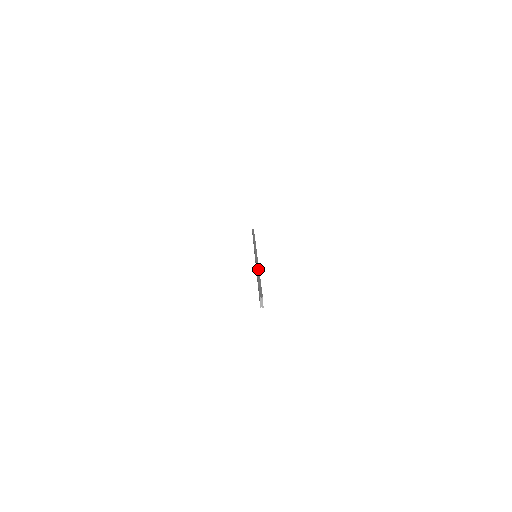
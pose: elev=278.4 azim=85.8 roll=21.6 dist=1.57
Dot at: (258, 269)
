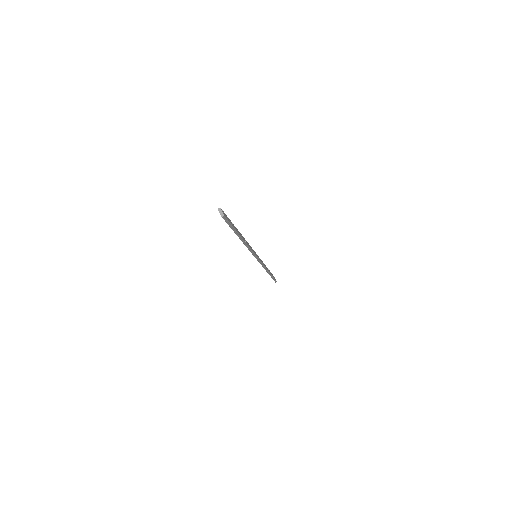
Dot at: occluded
